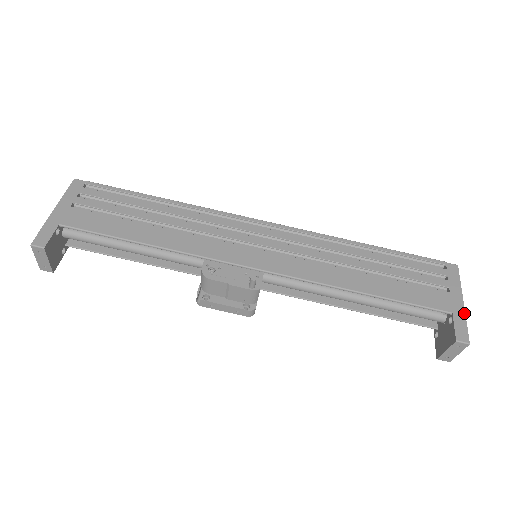
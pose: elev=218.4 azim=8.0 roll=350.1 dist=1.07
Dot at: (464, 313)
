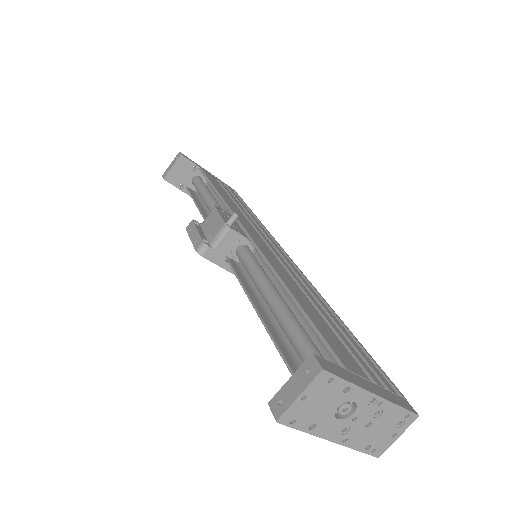
Dot at: (361, 386)
